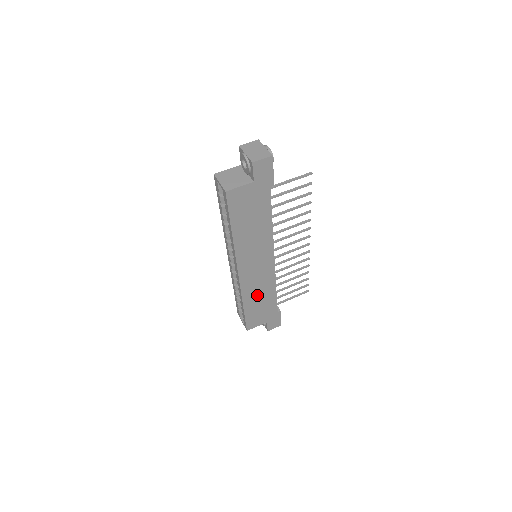
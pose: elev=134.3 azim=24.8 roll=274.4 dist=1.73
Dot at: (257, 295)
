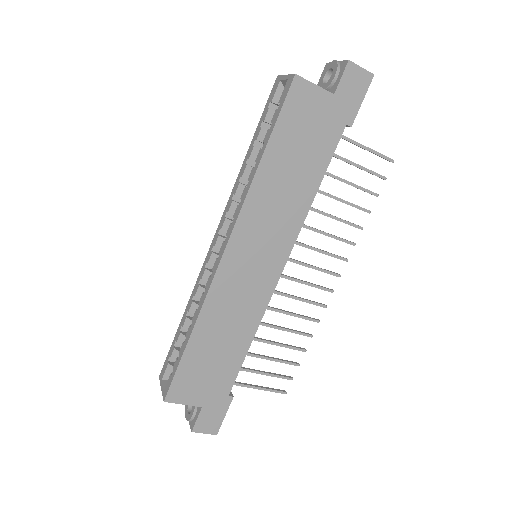
Dot at: (222, 327)
